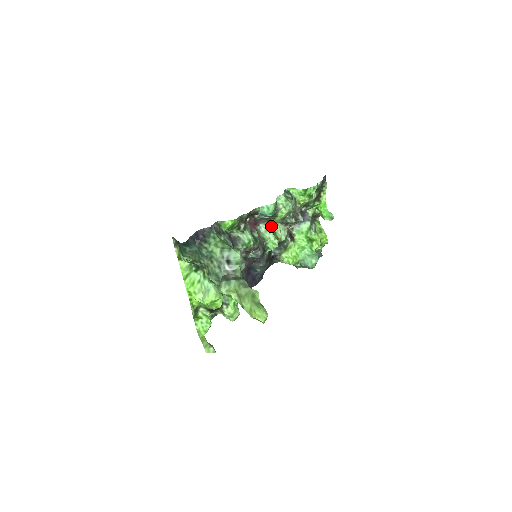
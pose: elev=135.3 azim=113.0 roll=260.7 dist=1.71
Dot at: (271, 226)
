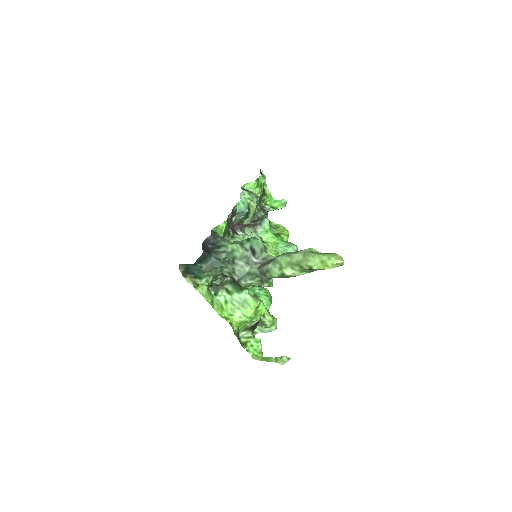
Dot at: occluded
